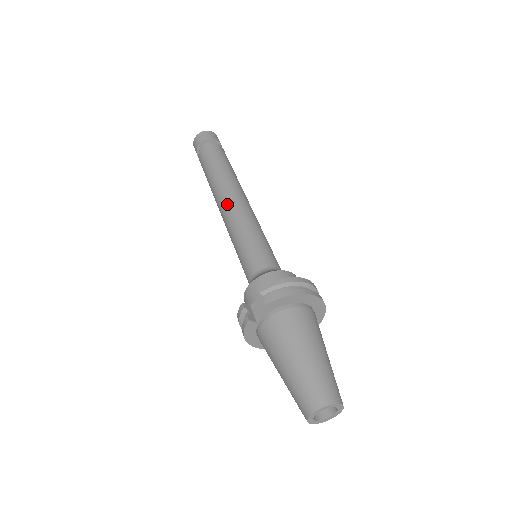
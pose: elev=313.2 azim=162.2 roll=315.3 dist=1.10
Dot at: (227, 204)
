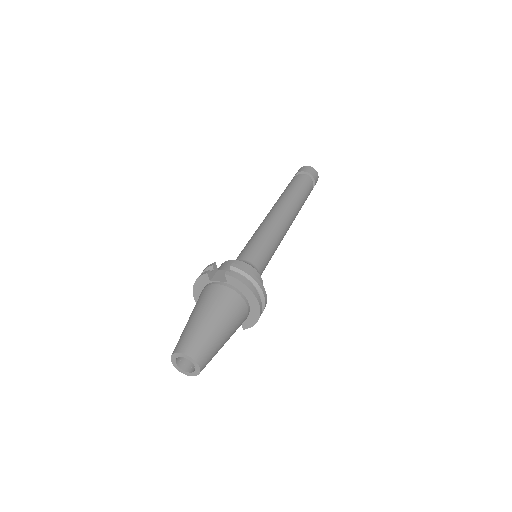
Dot at: (275, 213)
